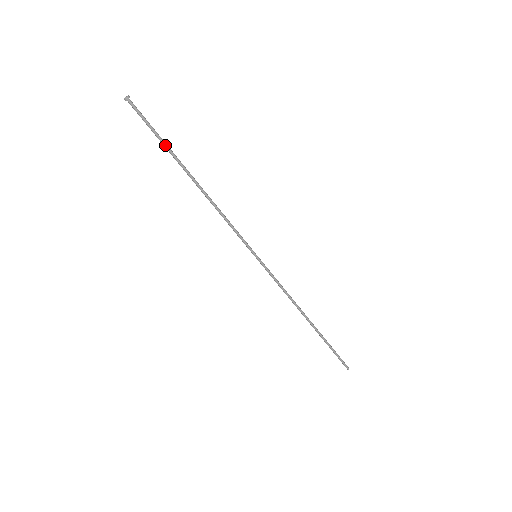
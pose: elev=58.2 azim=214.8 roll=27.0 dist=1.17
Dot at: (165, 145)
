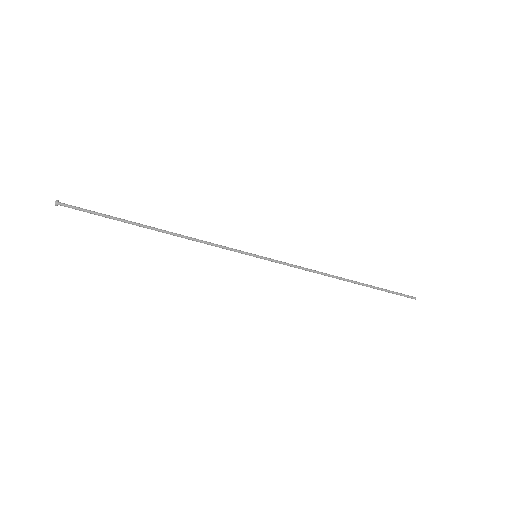
Dot at: (113, 218)
